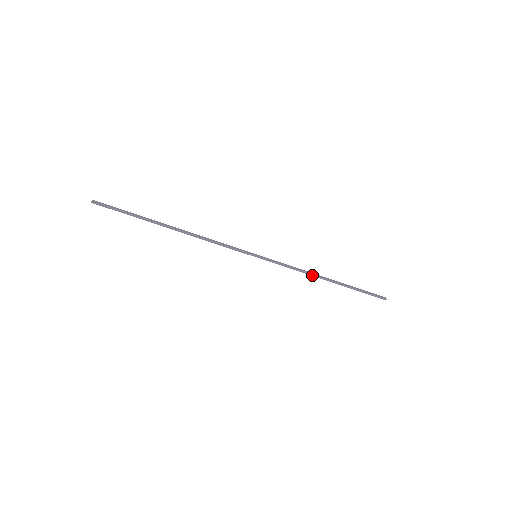
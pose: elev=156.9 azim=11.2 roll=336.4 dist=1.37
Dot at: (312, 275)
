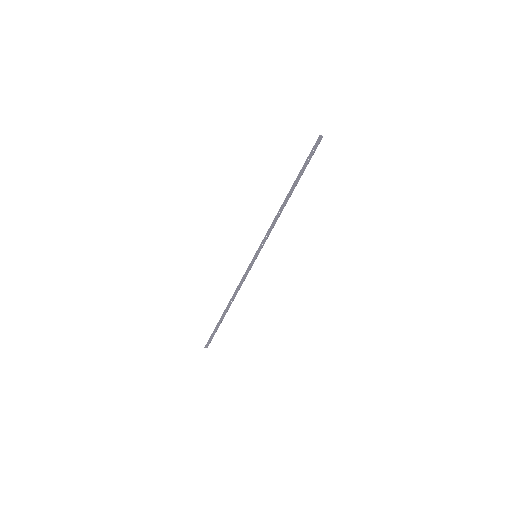
Dot at: occluded
